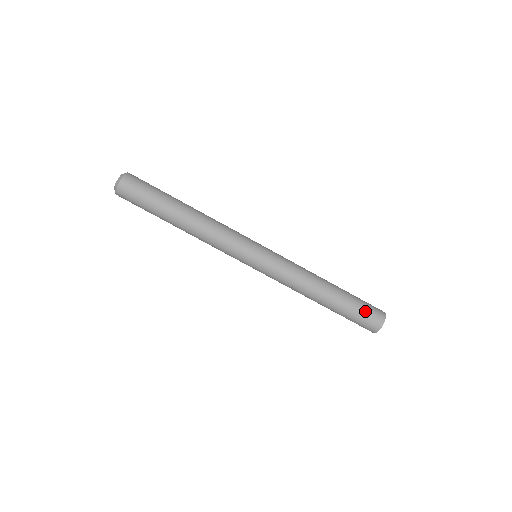
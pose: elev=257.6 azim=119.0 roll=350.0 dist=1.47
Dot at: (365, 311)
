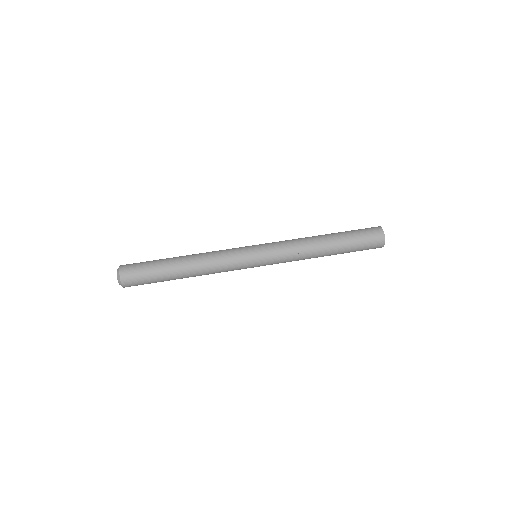
Dot at: (359, 229)
